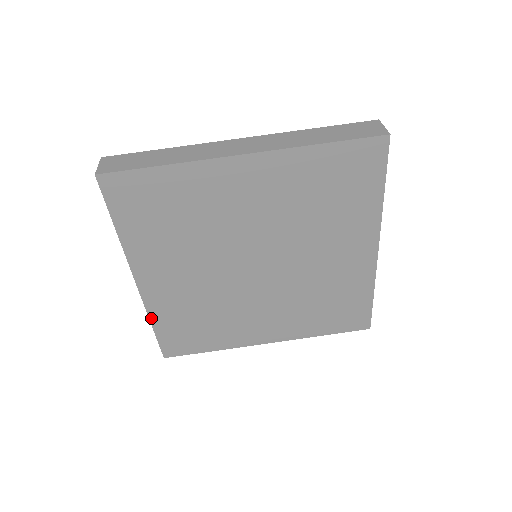
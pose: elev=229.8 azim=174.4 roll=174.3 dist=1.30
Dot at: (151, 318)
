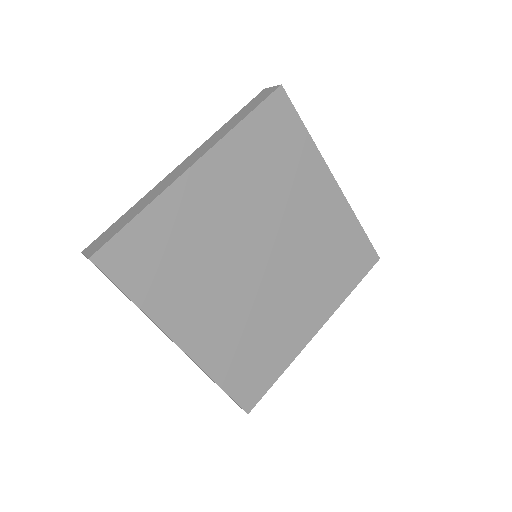
Dot at: (213, 377)
